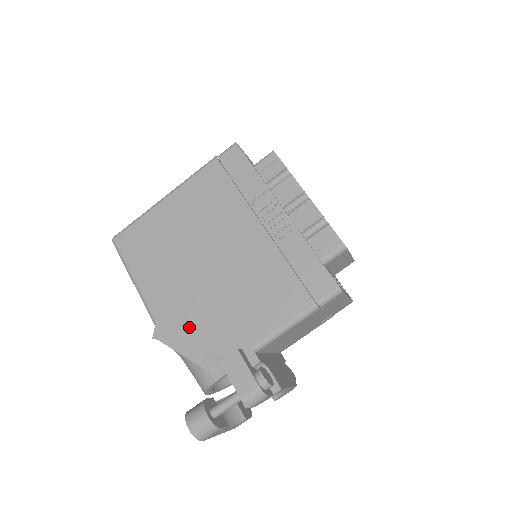
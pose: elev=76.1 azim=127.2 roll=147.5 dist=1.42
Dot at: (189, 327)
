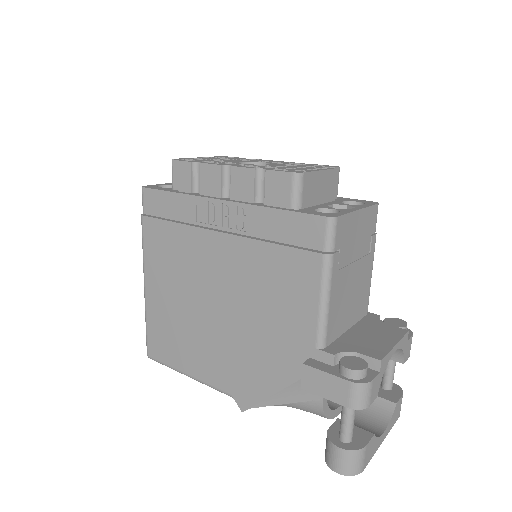
Dot at: (256, 377)
